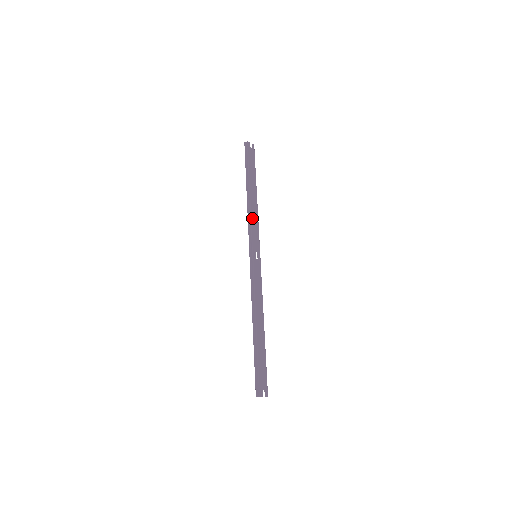
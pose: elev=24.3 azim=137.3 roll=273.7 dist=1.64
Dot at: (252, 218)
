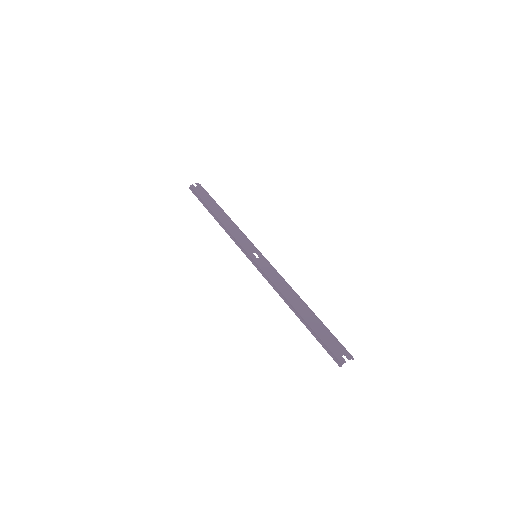
Dot at: (232, 232)
